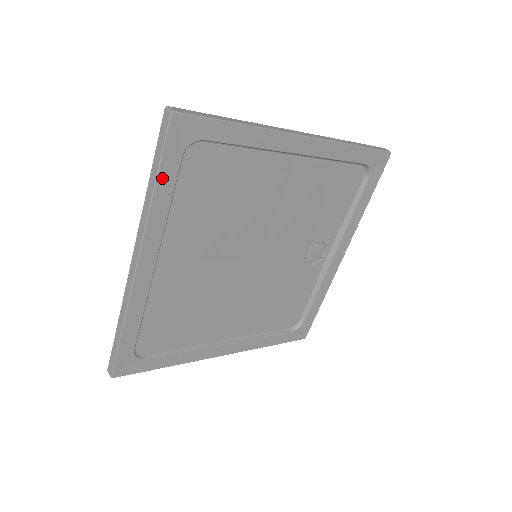
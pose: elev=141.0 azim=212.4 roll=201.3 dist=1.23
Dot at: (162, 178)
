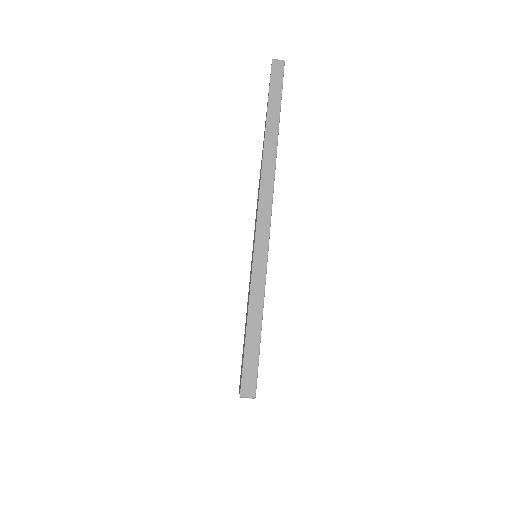
Dot at: occluded
